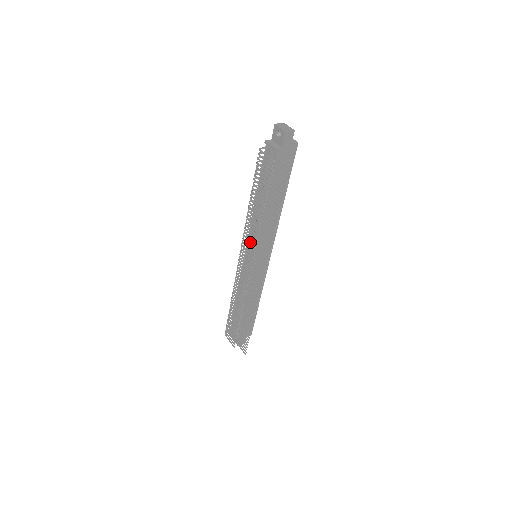
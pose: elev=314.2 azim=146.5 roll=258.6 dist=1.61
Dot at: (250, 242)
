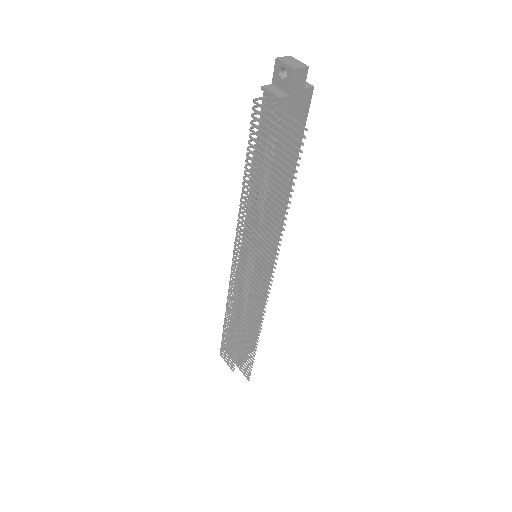
Dot at: (247, 241)
